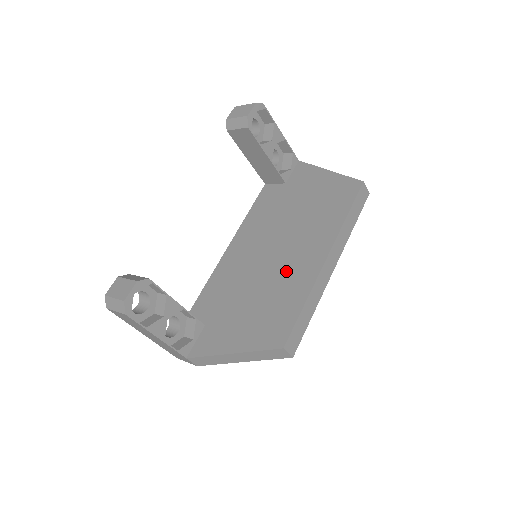
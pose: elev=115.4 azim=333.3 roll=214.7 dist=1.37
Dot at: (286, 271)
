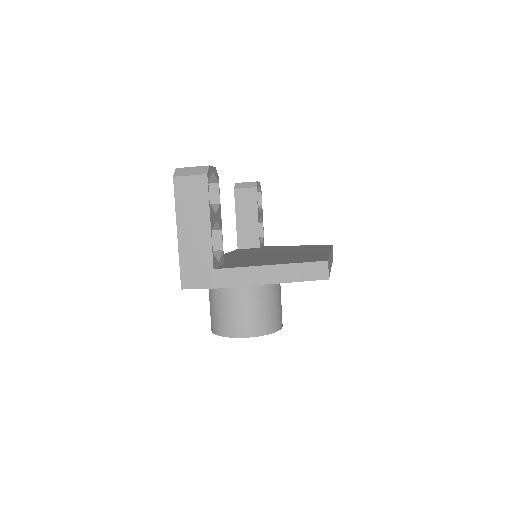
Dot at: (297, 254)
